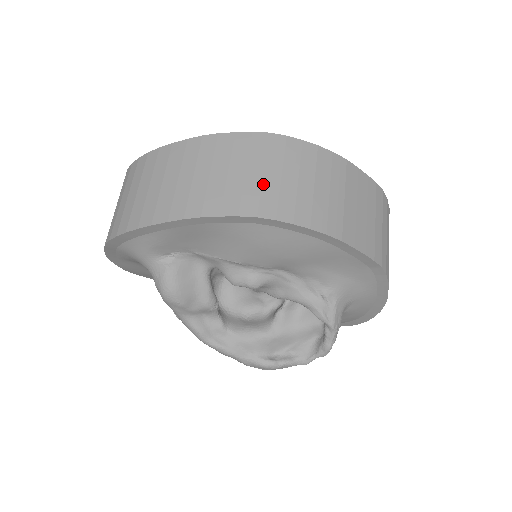
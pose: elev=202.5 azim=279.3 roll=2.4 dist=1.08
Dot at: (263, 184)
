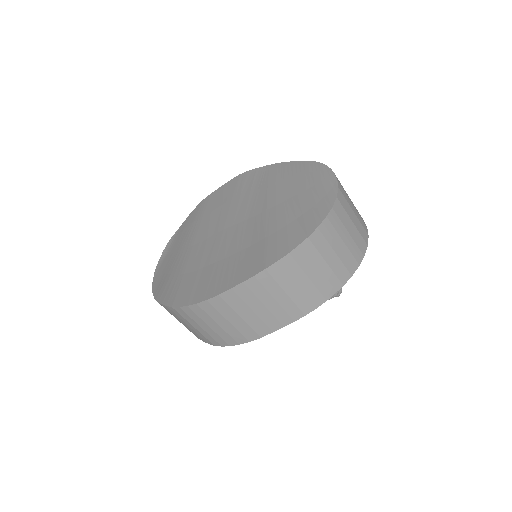
Dot at: (200, 332)
